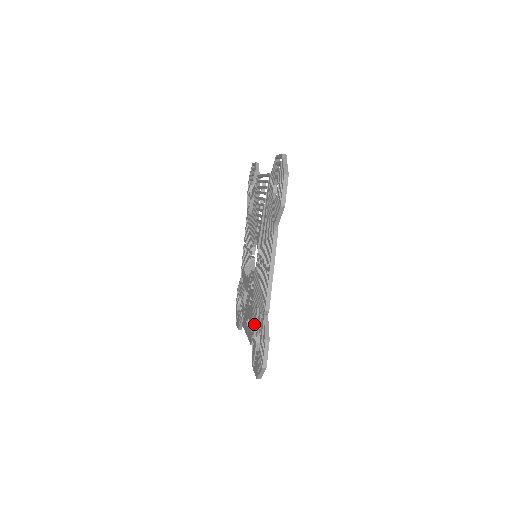
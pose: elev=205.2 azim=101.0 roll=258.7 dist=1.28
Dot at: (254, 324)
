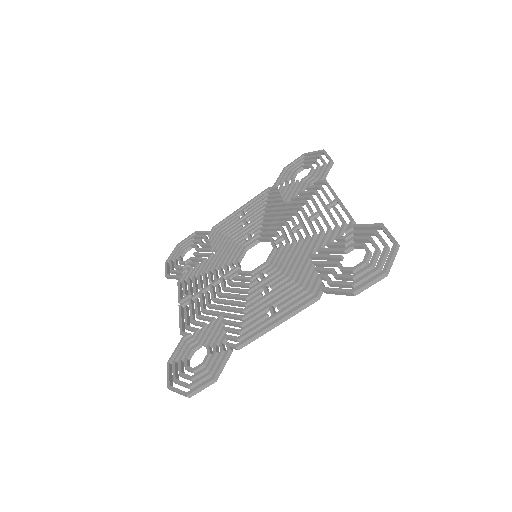
Dot at: (317, 269)
